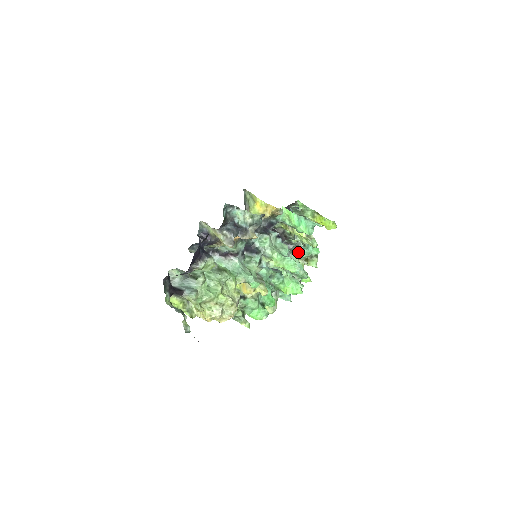
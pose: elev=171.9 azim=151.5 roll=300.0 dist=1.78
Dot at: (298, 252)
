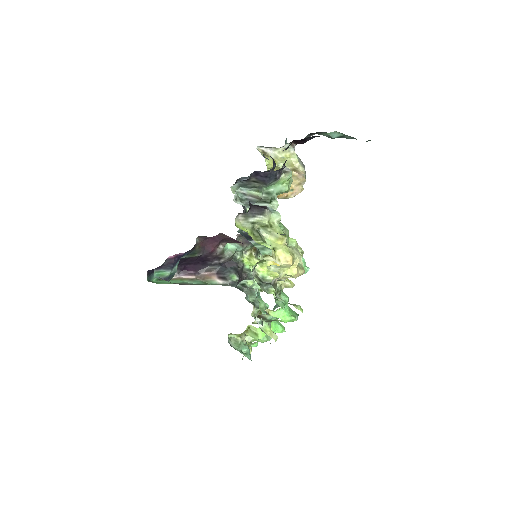
Dot at: occluded
